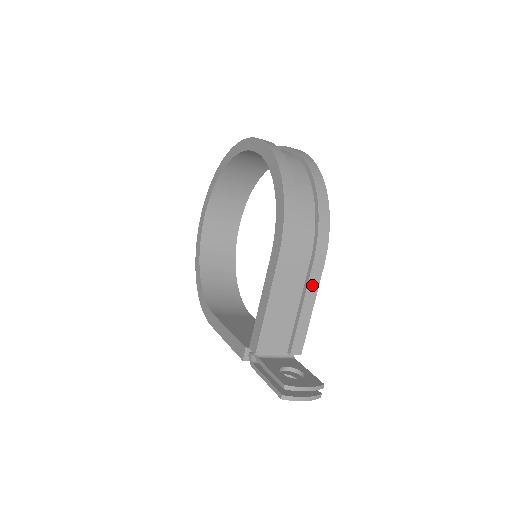
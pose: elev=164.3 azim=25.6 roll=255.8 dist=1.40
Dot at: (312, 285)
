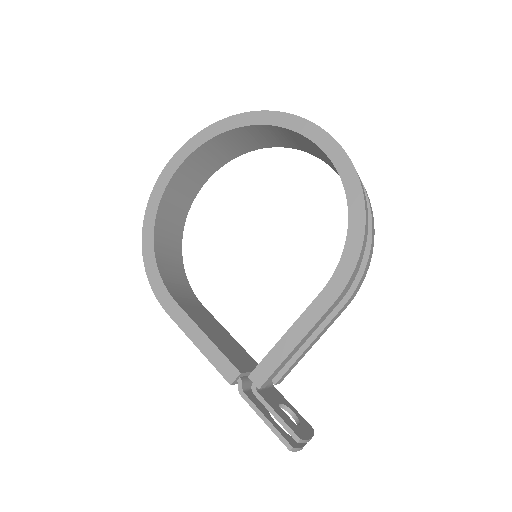
Dot at: (329, 325)
